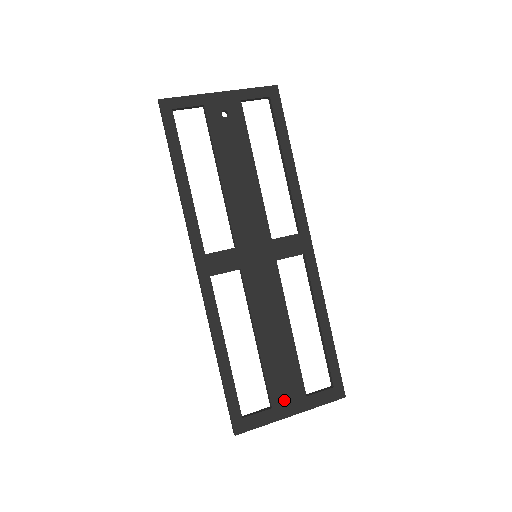
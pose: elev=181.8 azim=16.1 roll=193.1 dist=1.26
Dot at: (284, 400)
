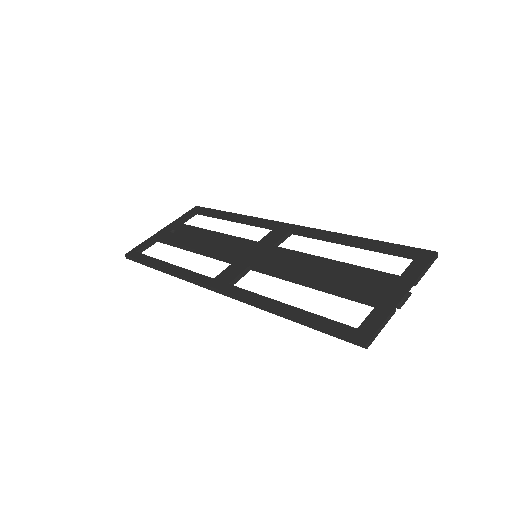
Dot at: (382, 292)
